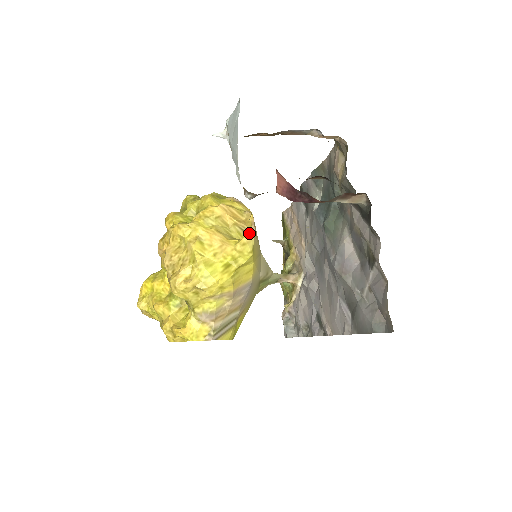
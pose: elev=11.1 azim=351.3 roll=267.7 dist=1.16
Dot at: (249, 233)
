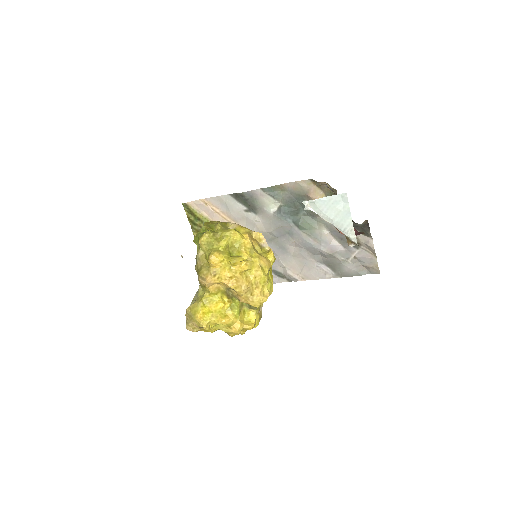
Dot at: (263, 246)
